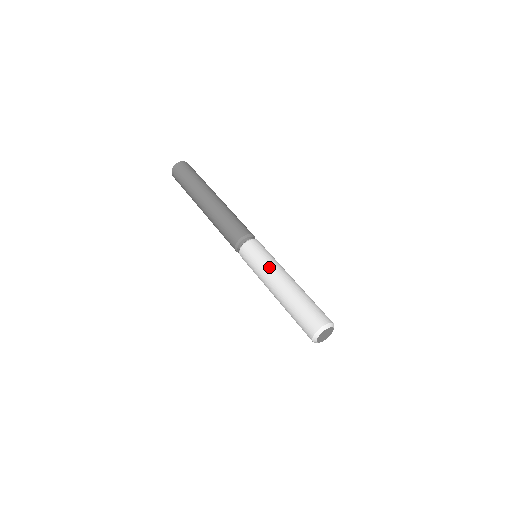
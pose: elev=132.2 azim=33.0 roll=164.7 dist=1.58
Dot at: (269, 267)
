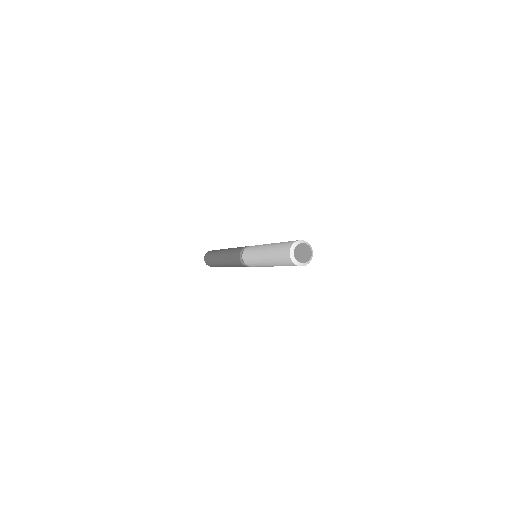
Dot at: (257, 248)
